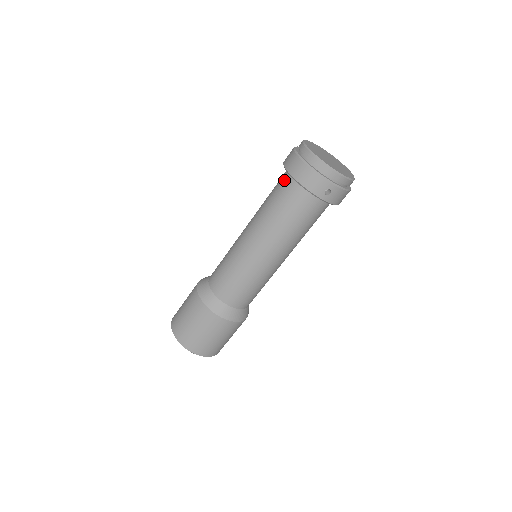
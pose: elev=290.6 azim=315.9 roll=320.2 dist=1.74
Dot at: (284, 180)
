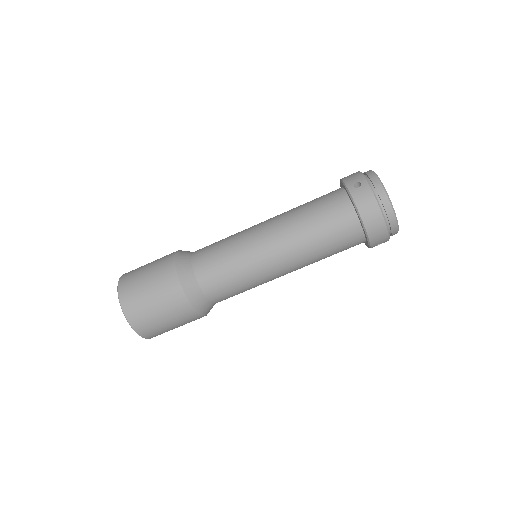
Dot at: (345, 215)
